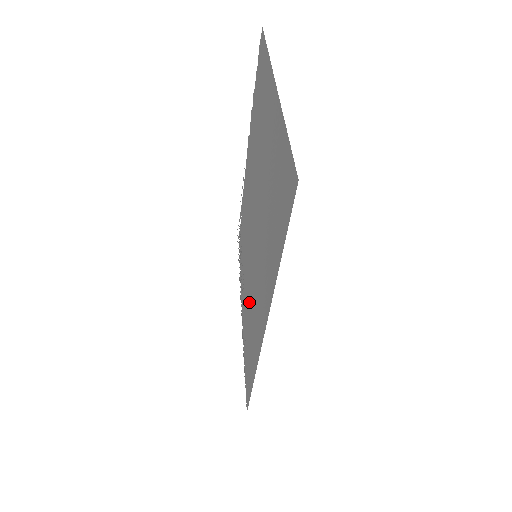
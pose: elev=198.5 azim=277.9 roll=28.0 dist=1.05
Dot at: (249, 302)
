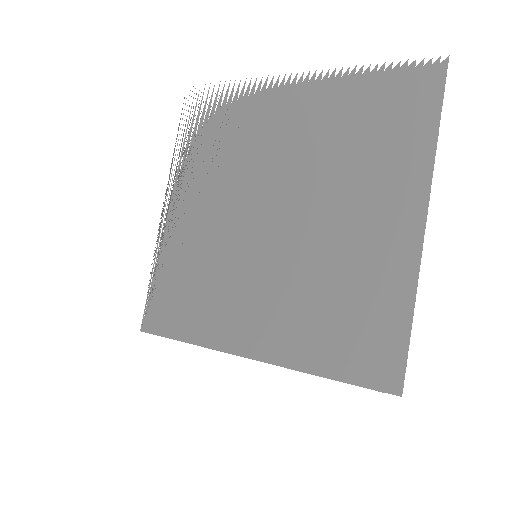
Dot at: (206, 259)
